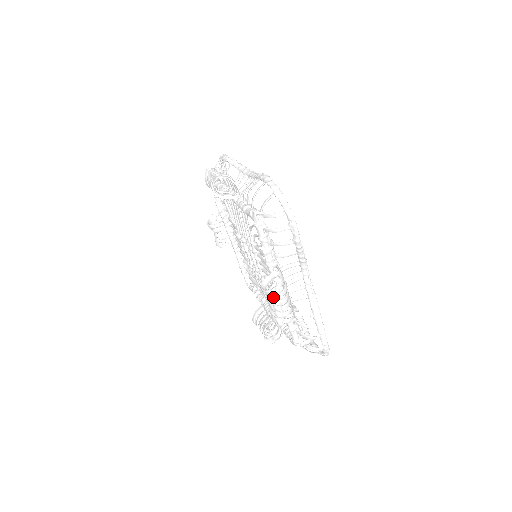
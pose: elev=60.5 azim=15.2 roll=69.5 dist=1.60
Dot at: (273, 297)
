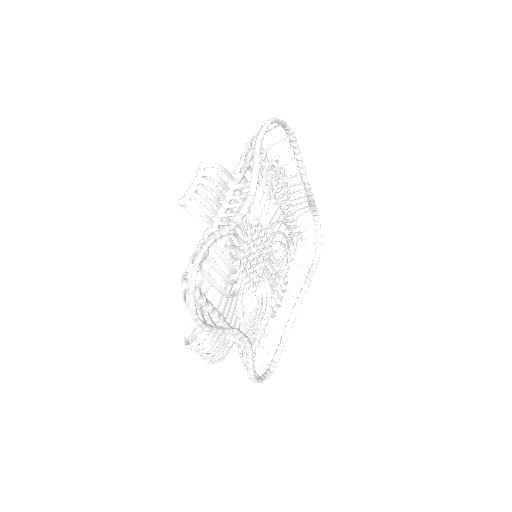
Dot at: (198, 172)
